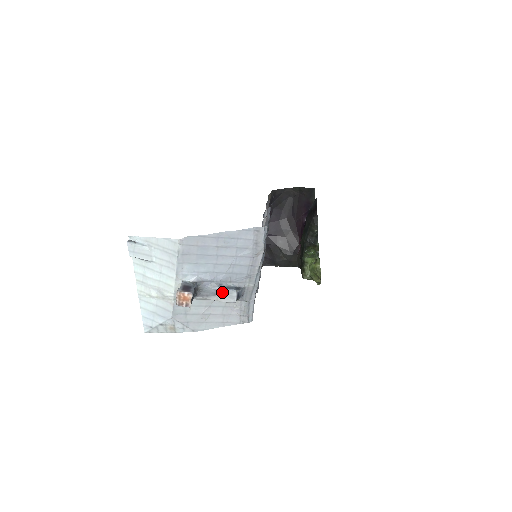
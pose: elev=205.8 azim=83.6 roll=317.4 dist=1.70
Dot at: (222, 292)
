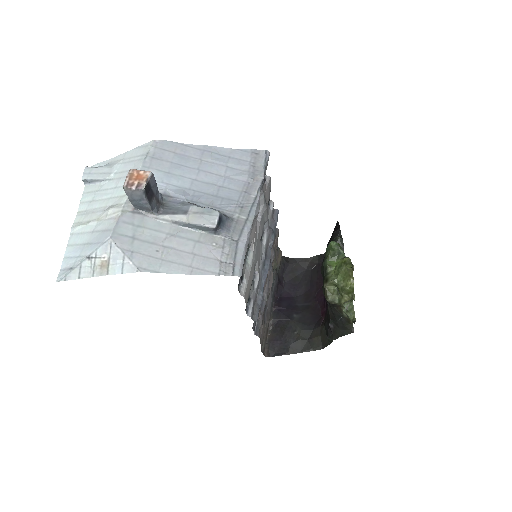
Dot at: (197, 210)
